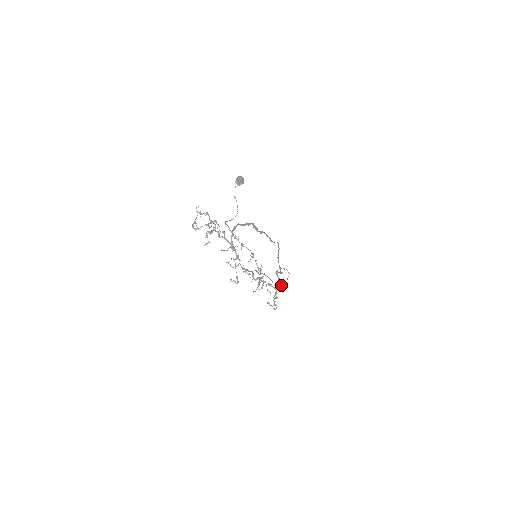
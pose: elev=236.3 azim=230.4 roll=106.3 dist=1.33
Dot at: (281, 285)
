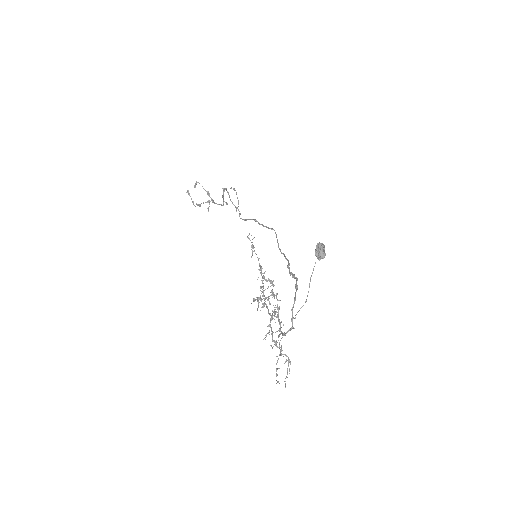
Dot at: (223, 205)
